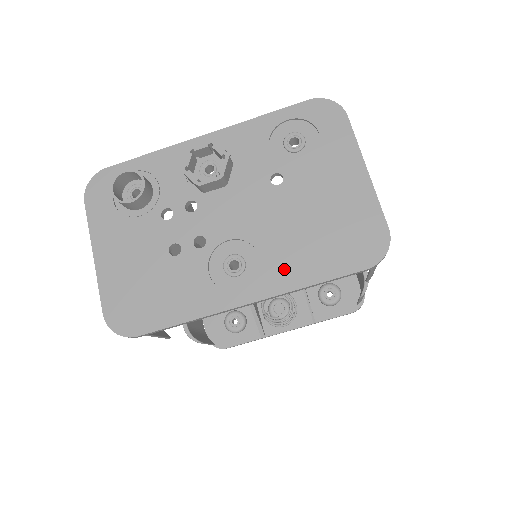
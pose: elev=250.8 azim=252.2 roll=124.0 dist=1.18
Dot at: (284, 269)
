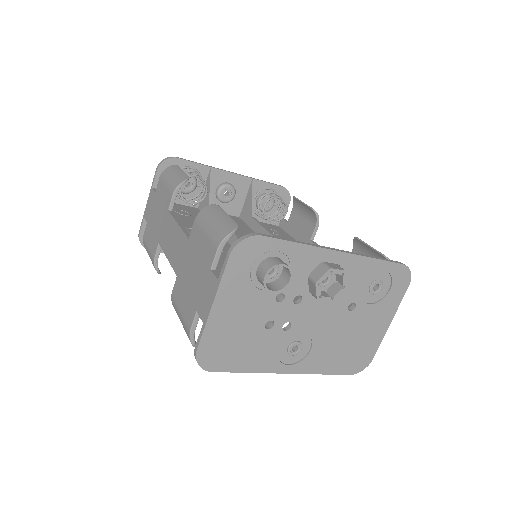
Dot at: (317, 361)
